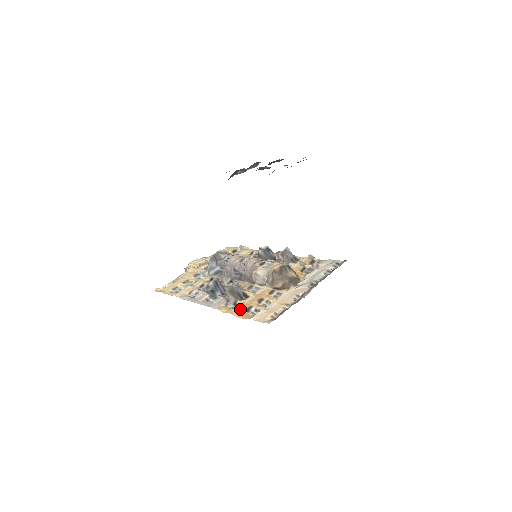
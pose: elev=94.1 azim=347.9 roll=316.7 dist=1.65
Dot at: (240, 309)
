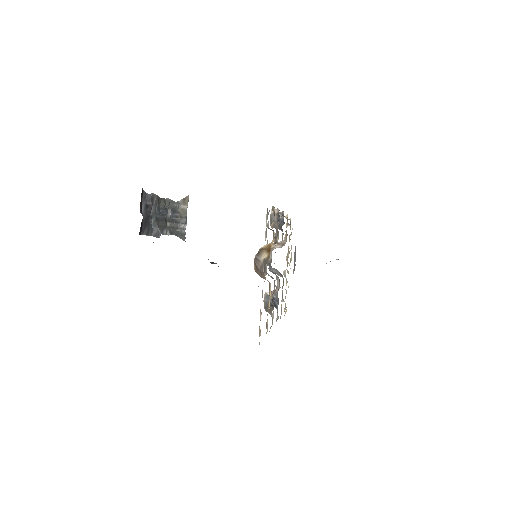
Dot at: occluded
